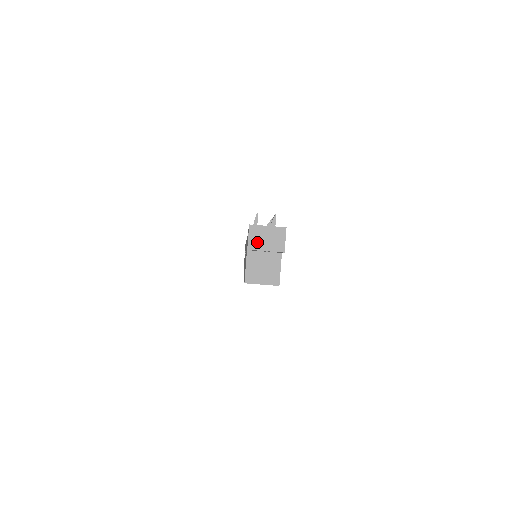
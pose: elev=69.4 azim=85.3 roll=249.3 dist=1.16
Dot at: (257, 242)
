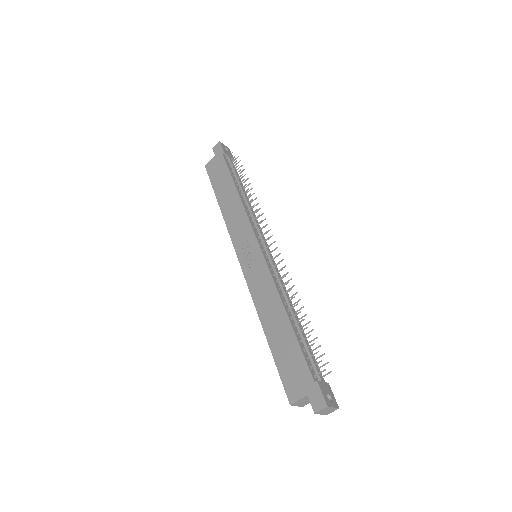
Dot at: (322, 412)
